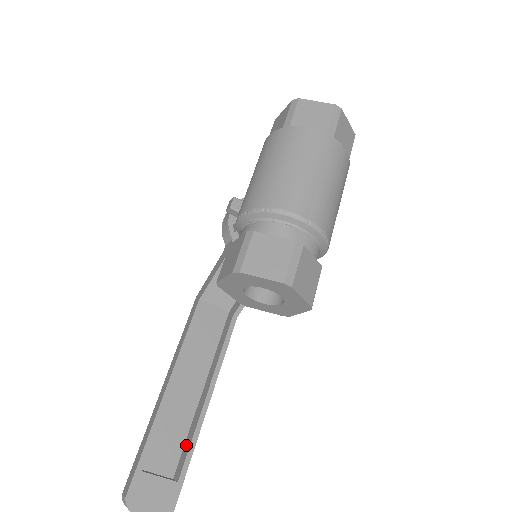
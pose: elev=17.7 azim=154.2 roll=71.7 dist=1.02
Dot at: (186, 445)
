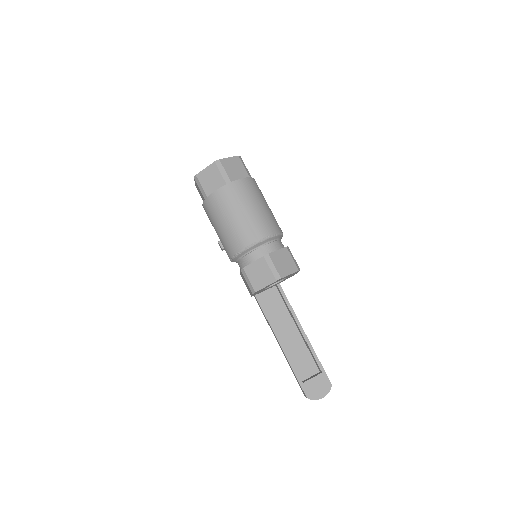
Dot at: (311, 355)
